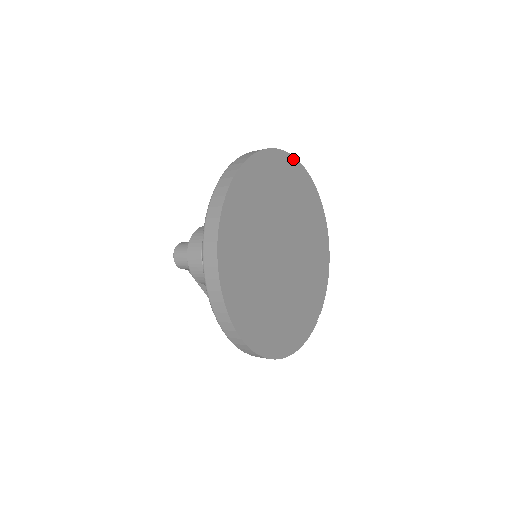
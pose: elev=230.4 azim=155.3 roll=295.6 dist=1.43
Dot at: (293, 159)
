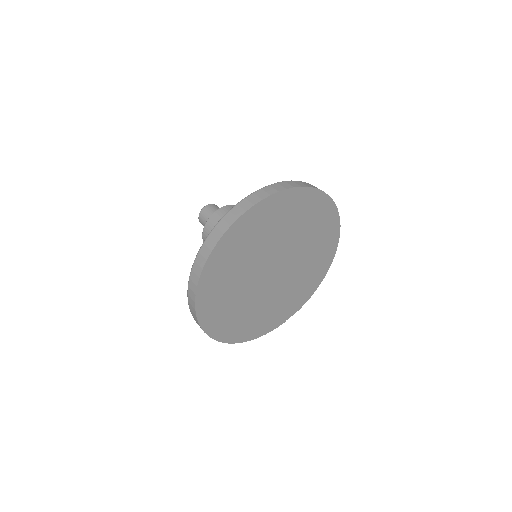
Dot at: (324, 195)
